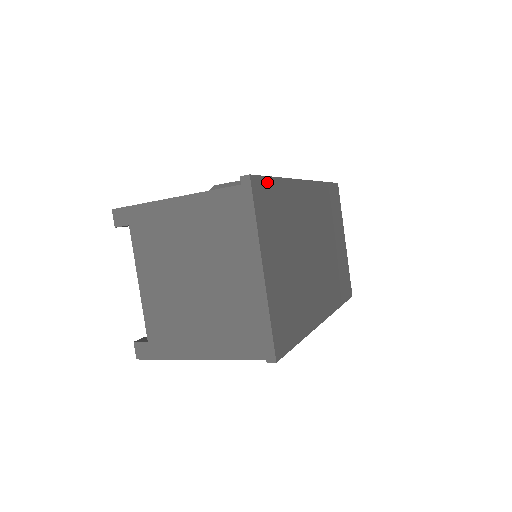
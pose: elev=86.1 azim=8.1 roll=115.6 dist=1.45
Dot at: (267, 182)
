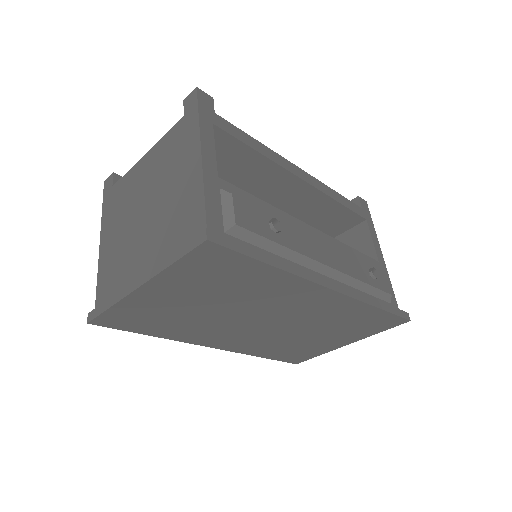
Dot at: (240, 258)
